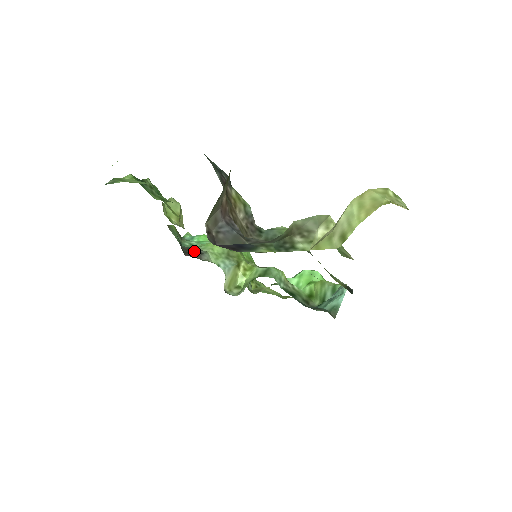
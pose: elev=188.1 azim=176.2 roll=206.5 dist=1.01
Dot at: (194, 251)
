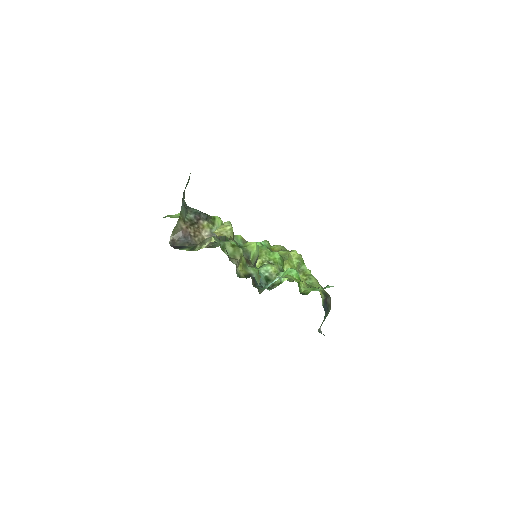
Dot at: occluded
